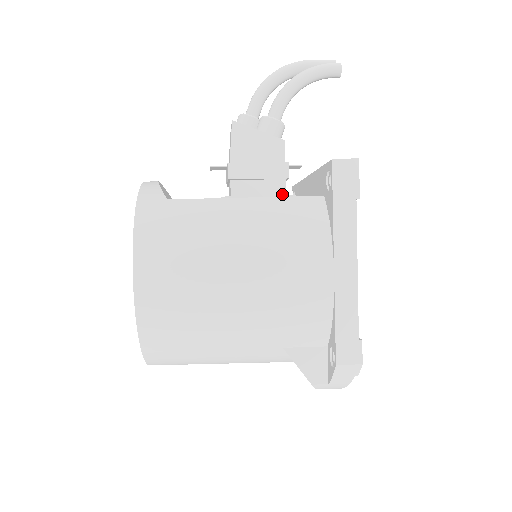
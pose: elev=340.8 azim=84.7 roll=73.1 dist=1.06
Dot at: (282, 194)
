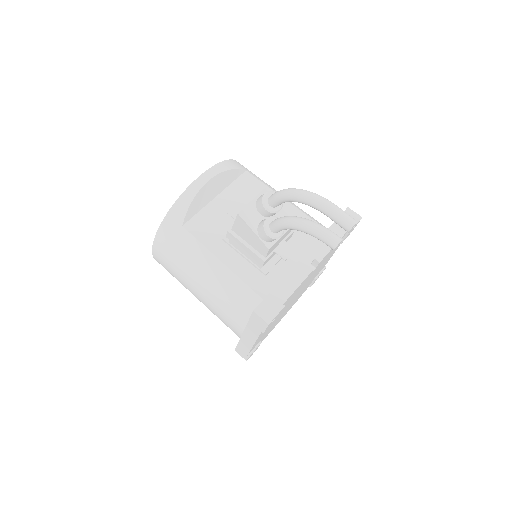
Dot at: (259, 266)
